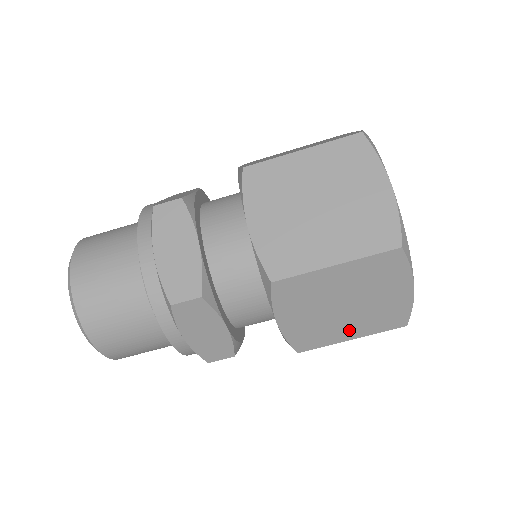
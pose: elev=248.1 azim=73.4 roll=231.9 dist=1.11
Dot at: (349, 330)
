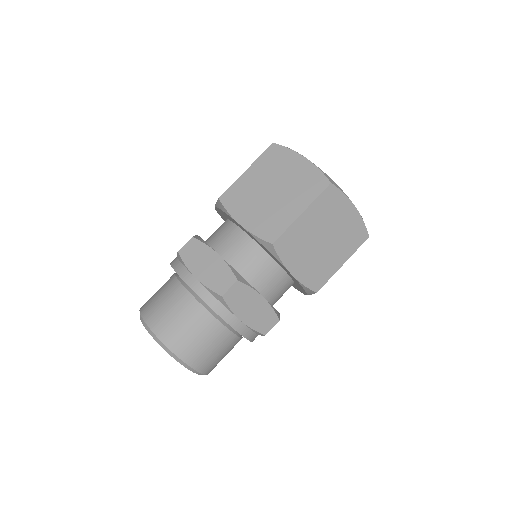
Dot at: (337, 258)
